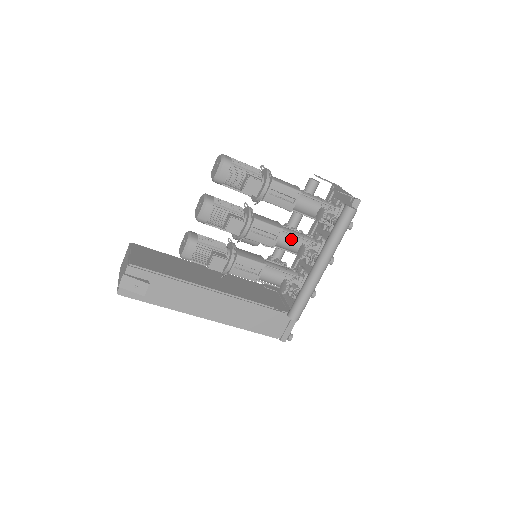
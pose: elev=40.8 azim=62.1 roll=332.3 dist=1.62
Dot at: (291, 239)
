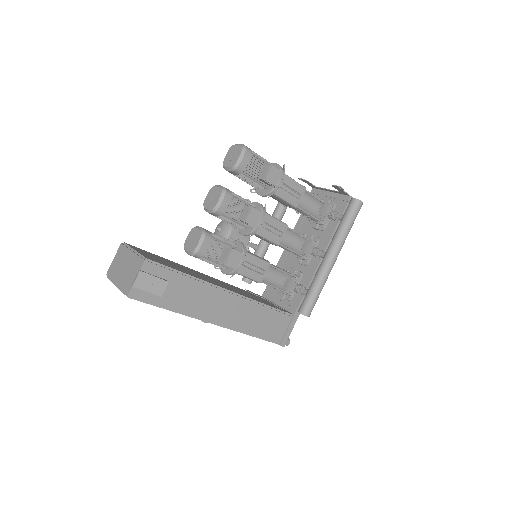
Dot at: (293, 236)
